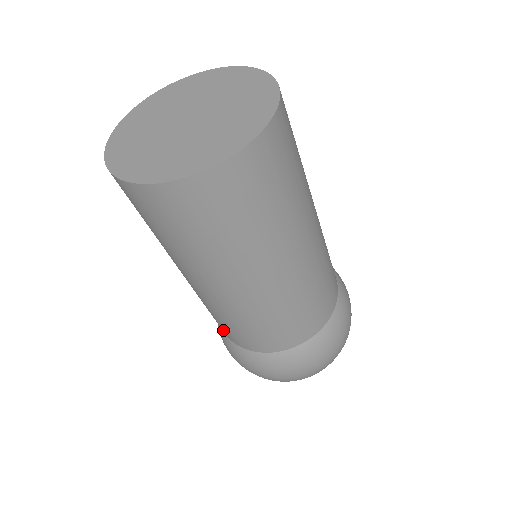
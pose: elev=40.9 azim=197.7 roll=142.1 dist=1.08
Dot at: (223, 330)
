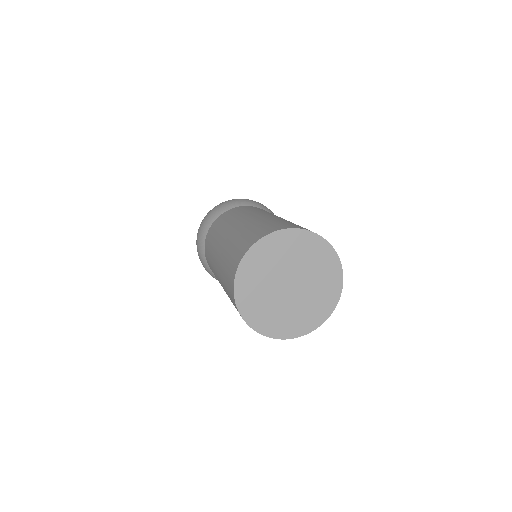
Dot at: occluded
